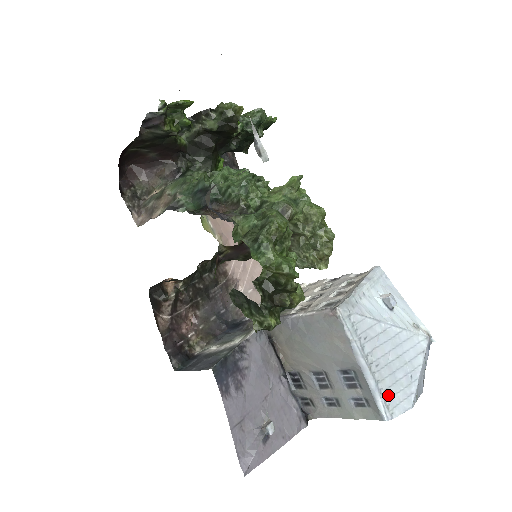
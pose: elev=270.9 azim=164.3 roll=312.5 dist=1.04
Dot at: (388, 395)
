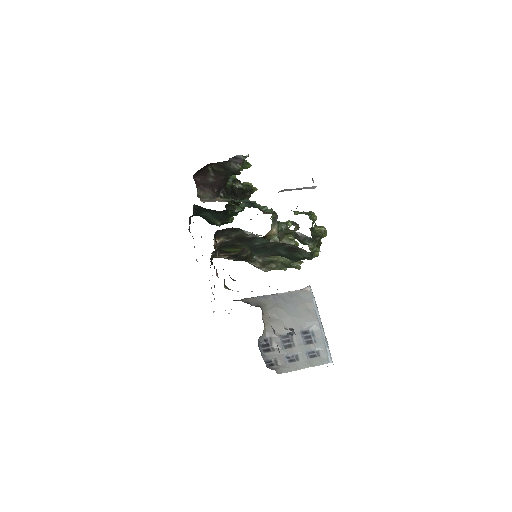
Dot at: occluded
